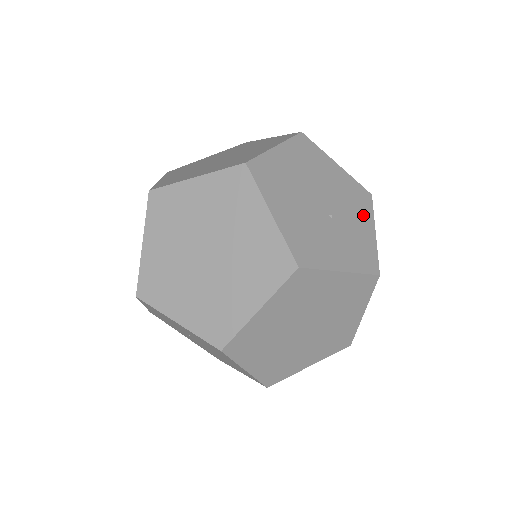
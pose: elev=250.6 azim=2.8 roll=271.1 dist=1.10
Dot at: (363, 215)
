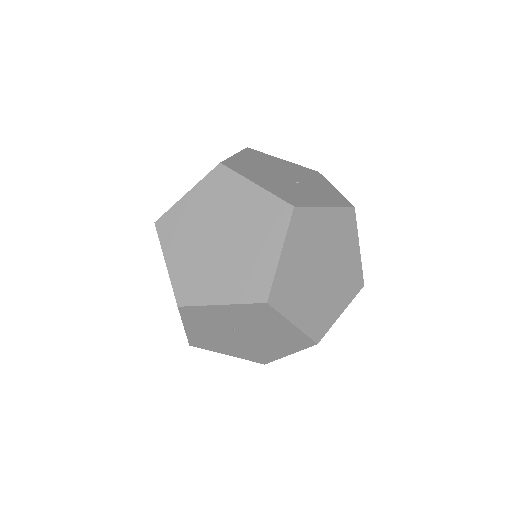
Dot at: (320, 181)
